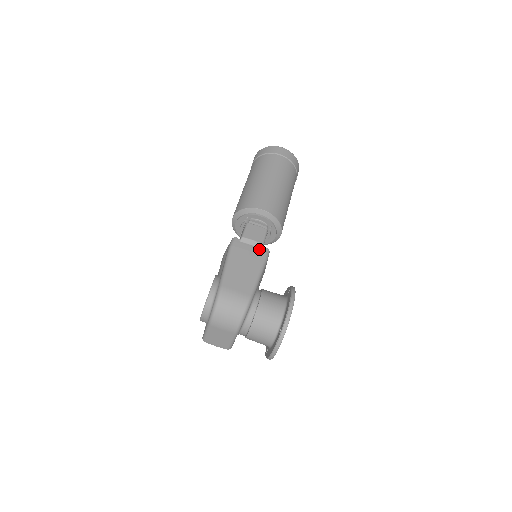
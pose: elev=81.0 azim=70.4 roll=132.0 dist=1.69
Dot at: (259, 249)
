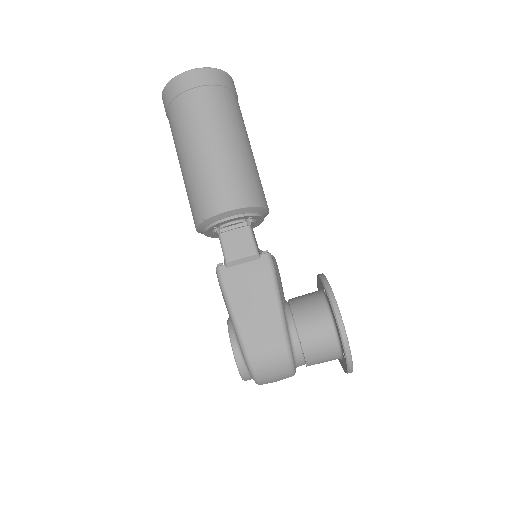
Dot at: (256, 262)
